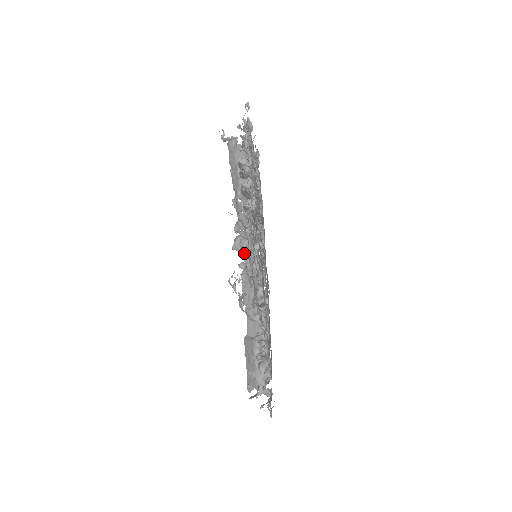
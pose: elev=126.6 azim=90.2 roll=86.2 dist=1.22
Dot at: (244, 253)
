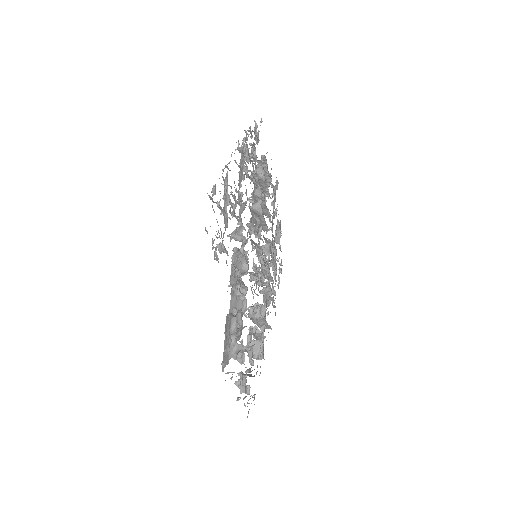
Dot at: occluded
